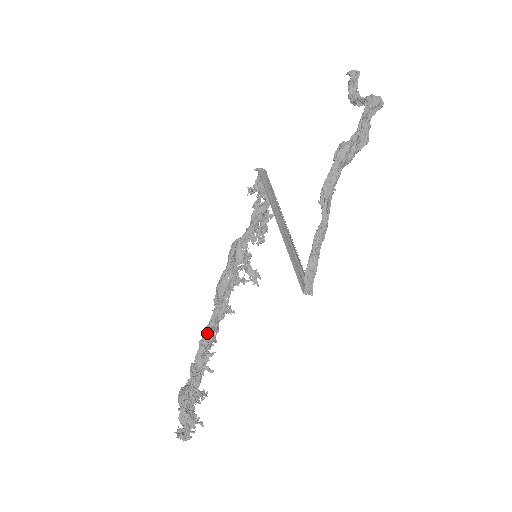
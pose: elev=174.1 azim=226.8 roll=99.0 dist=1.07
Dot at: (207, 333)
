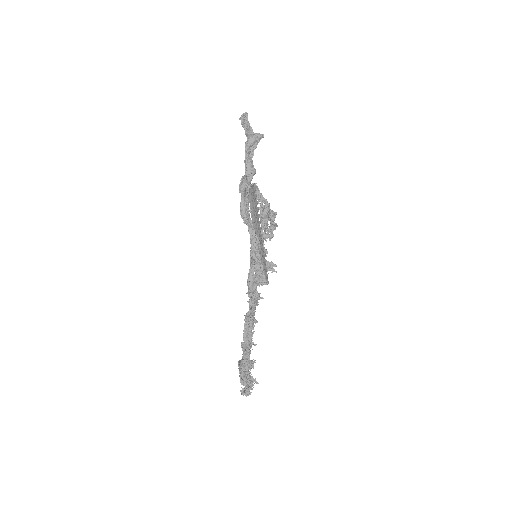
Dot at: (247, 319)
